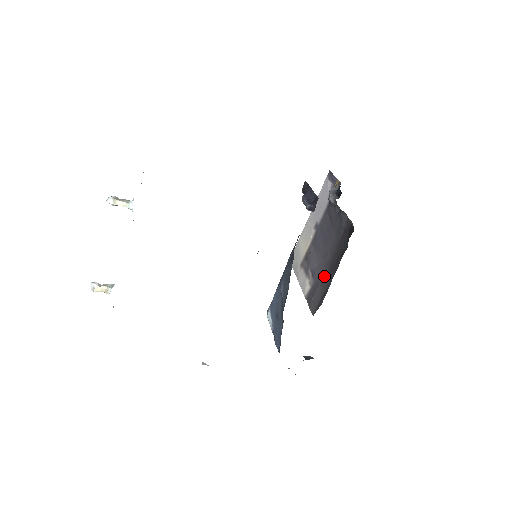
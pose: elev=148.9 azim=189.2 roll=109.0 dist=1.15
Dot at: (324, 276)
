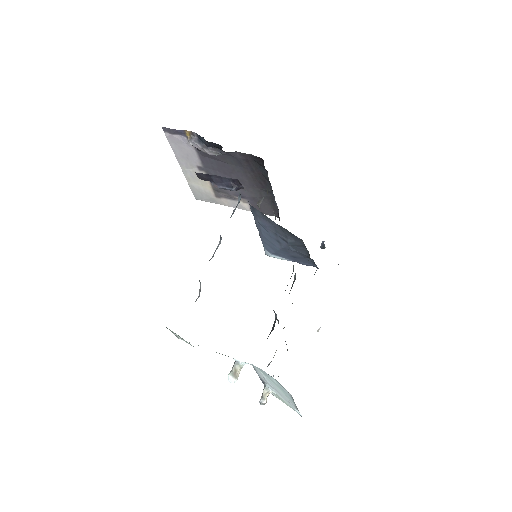
Dot at: (258, 194)
